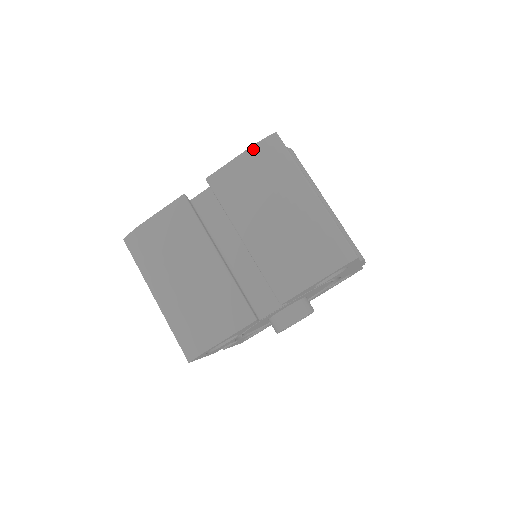
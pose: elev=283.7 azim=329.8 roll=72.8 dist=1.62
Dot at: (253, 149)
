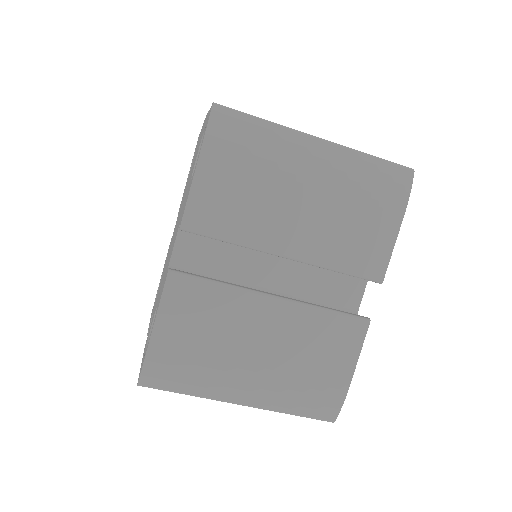
Dot at: (207, 145)
